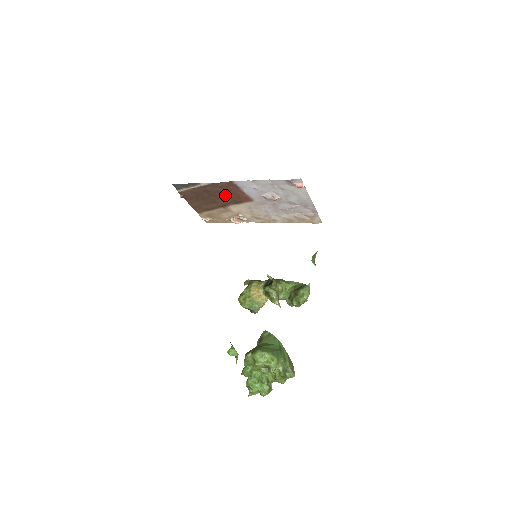
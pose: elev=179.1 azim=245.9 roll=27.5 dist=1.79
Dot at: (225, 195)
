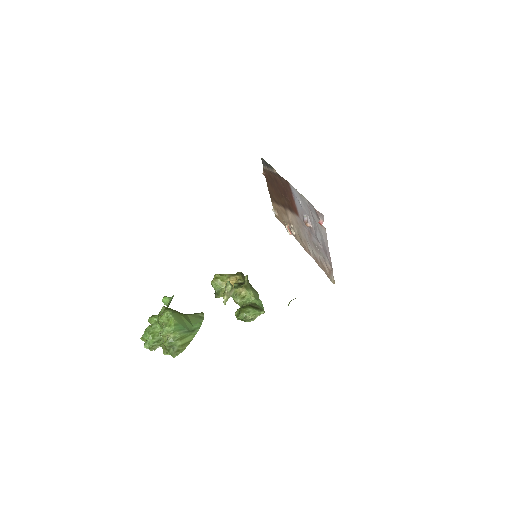
Dot at: (285, 195)
